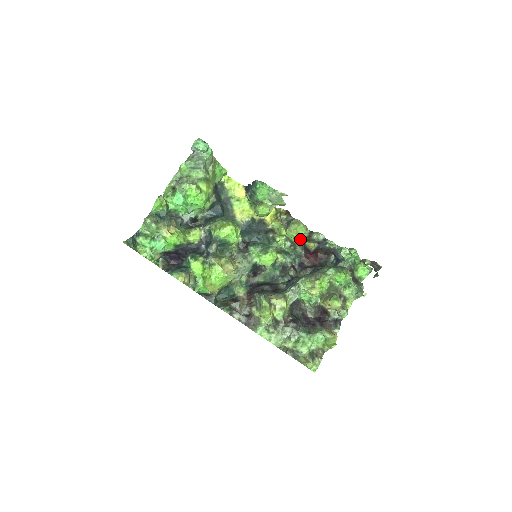
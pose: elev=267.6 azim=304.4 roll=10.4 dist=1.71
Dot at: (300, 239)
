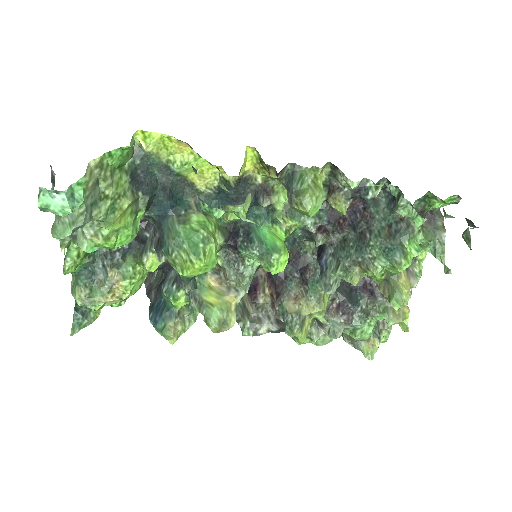
Dot at: occluded
